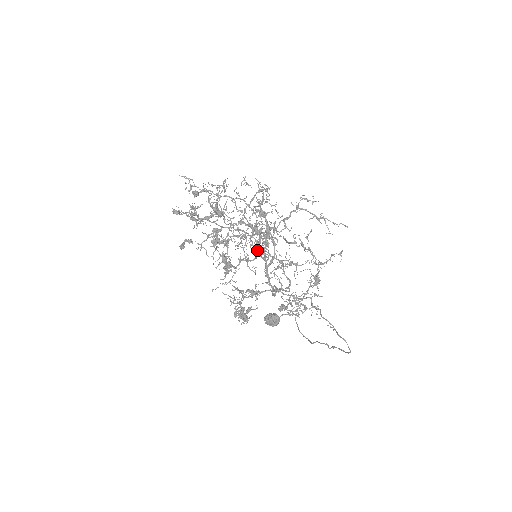
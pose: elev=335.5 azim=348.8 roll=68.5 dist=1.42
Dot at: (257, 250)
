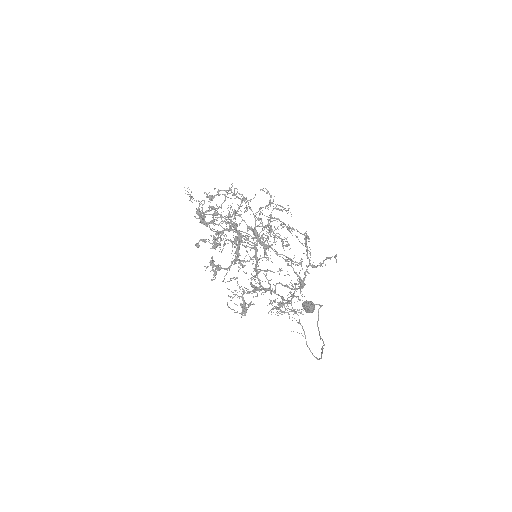
Dot at: (255, 251)
